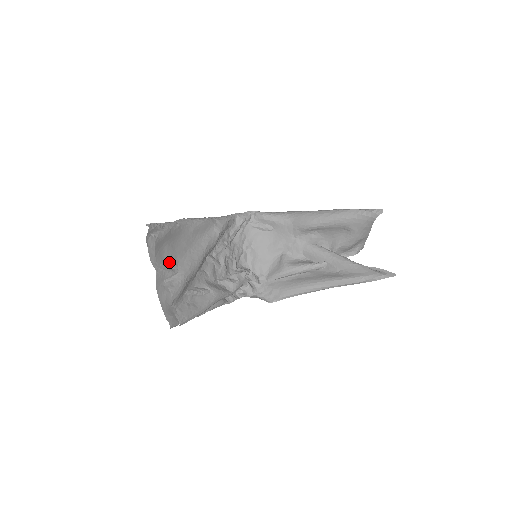
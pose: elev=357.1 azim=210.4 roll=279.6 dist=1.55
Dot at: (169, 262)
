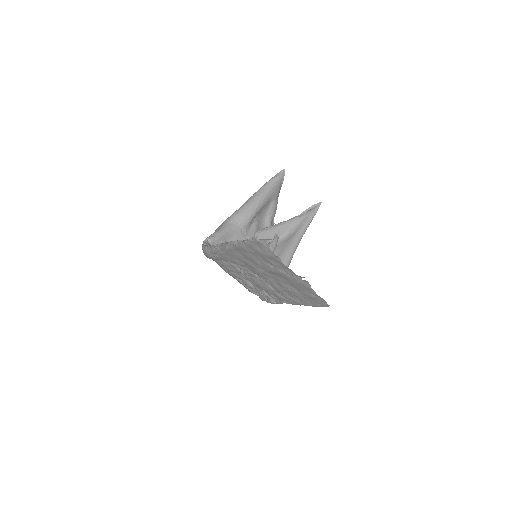
Dot at: (276, 267)
